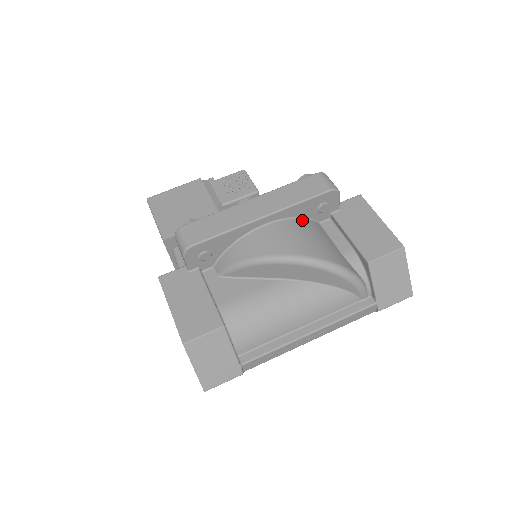
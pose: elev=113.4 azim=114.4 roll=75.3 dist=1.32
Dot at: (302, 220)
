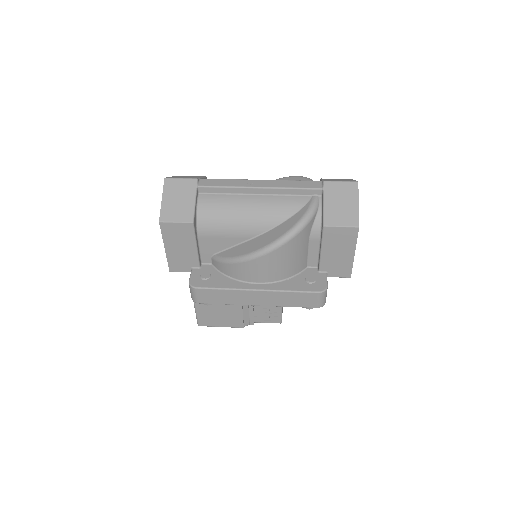
Dot at: occluded
